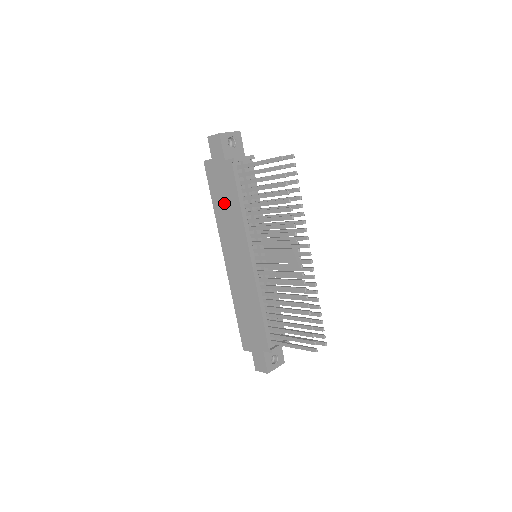
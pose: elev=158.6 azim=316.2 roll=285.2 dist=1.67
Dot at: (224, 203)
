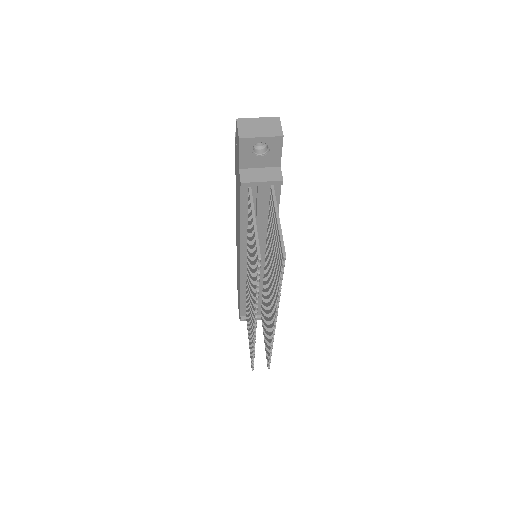
Dot at: (237, 195)
